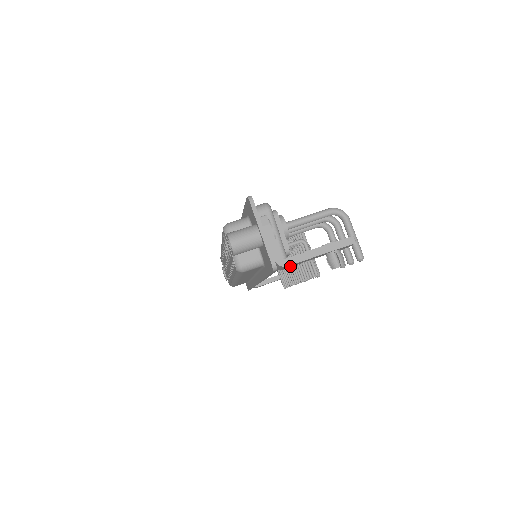
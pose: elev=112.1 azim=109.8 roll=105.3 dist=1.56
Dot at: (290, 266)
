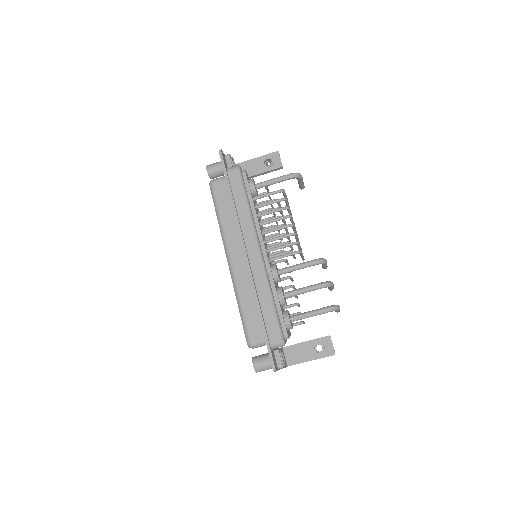
Dot at: (290, 351)
